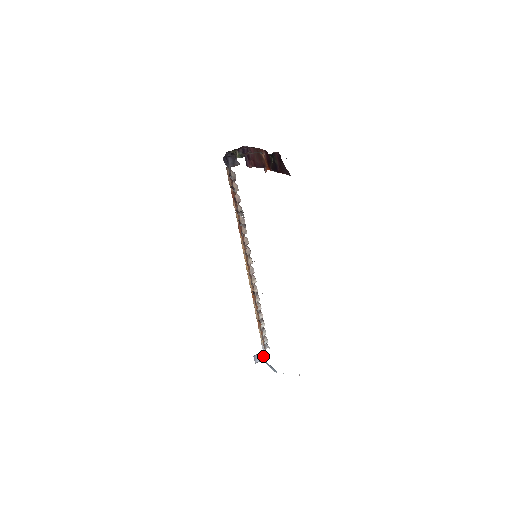
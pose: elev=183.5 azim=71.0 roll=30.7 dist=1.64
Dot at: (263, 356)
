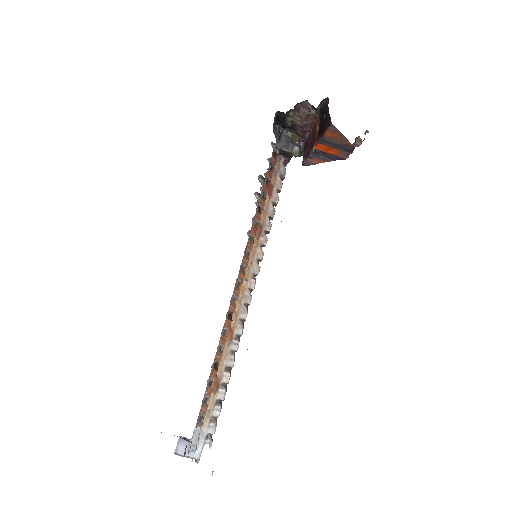
Dot at: occluded
